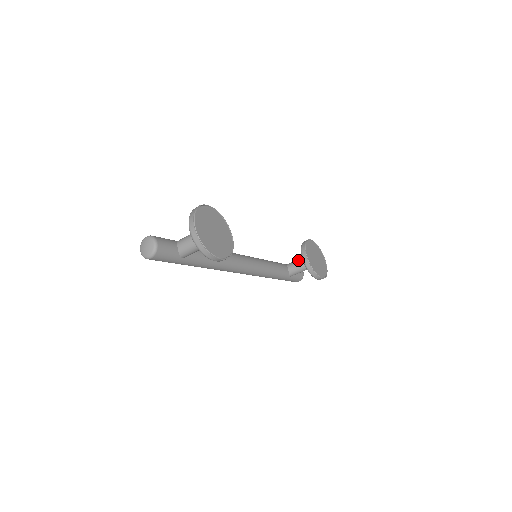
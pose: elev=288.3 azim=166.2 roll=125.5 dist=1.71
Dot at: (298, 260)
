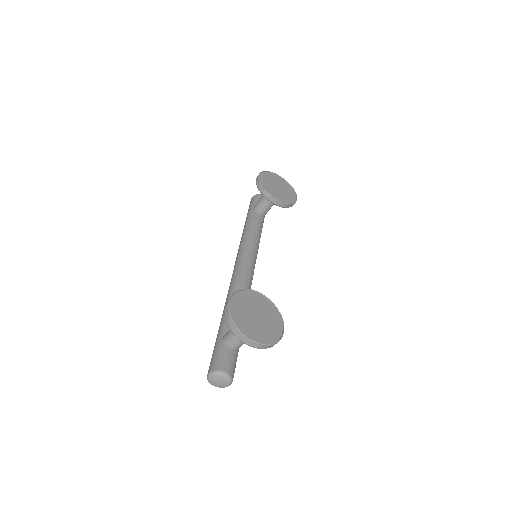
Dot at: (263, 201)
